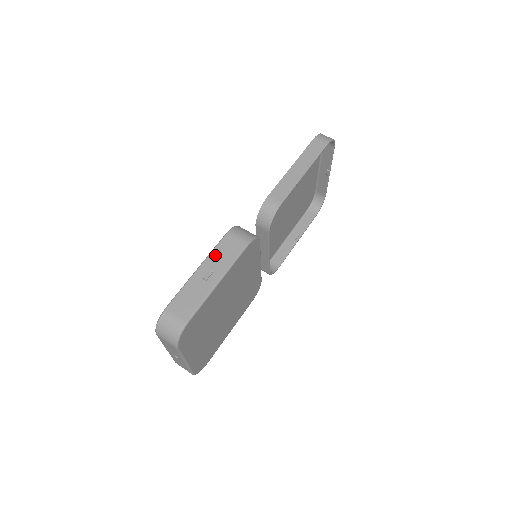
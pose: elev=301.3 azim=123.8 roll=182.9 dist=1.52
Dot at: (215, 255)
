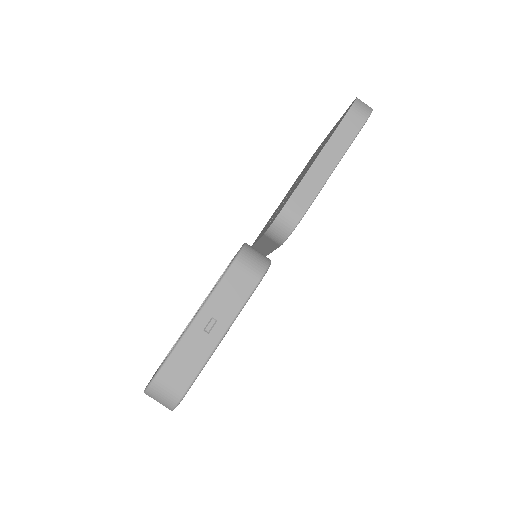
Dot at: (218, 296)
